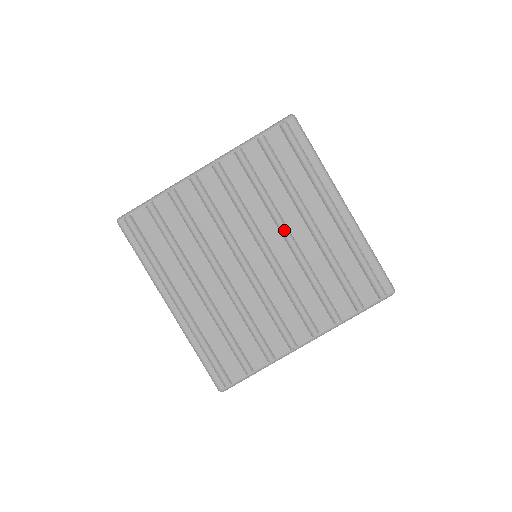
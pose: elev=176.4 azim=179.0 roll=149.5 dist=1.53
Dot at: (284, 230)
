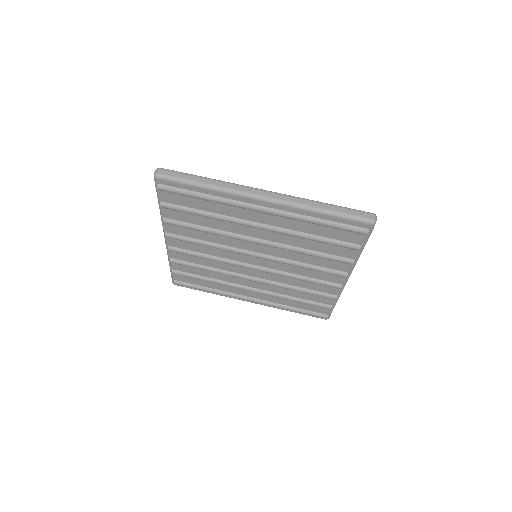
Dot at: (249, 241)
